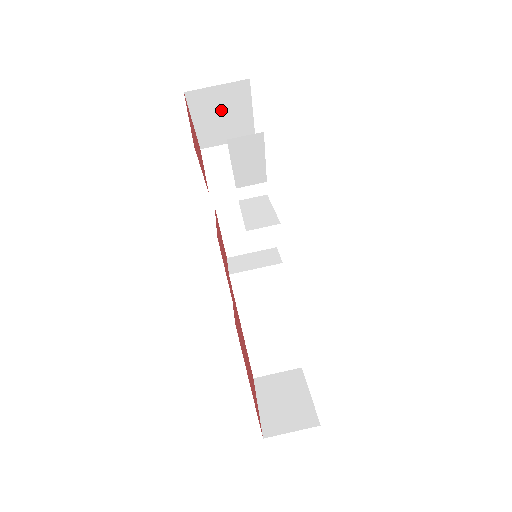
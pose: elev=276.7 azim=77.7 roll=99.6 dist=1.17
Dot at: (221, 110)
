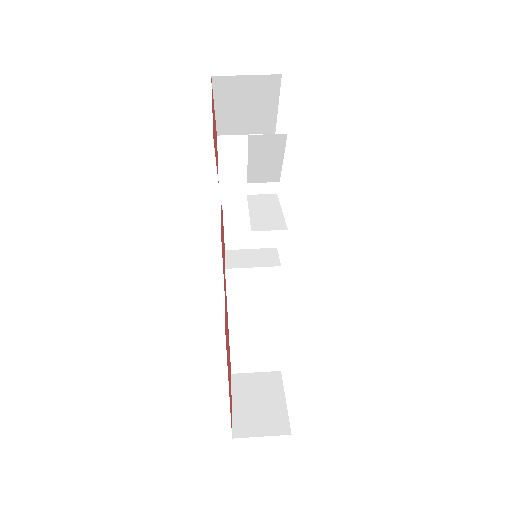
Dot at: (246, 100)
